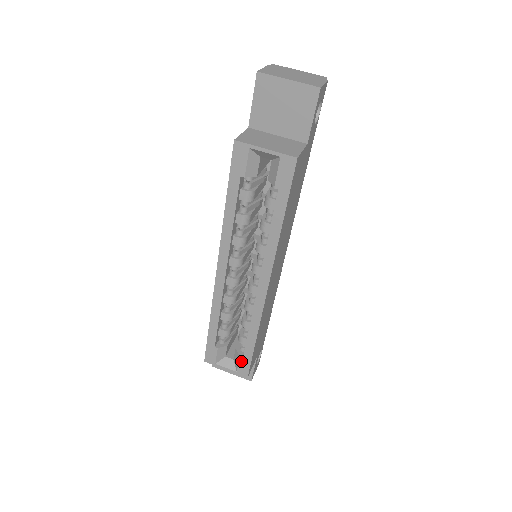
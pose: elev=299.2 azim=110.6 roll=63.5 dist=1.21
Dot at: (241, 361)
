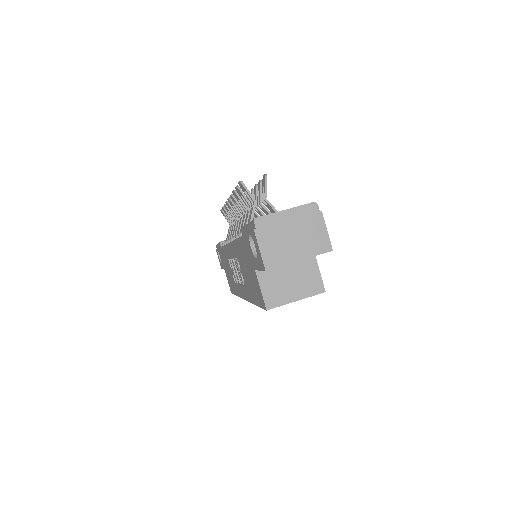
Dot at: occluded
